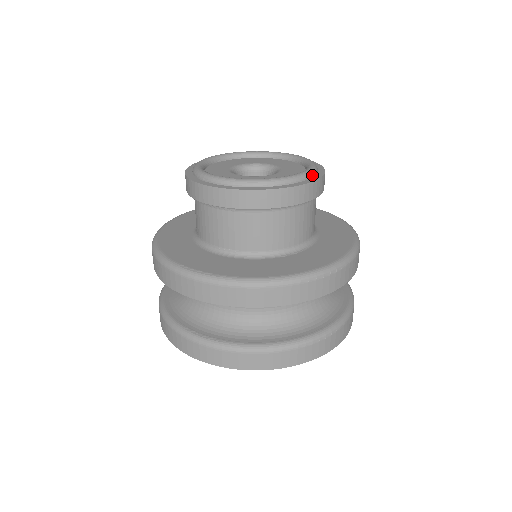
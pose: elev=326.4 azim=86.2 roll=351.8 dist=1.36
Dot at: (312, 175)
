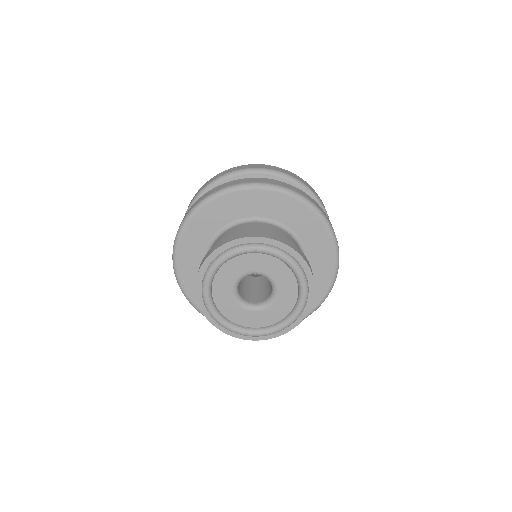
Dot at: (297, 318)
